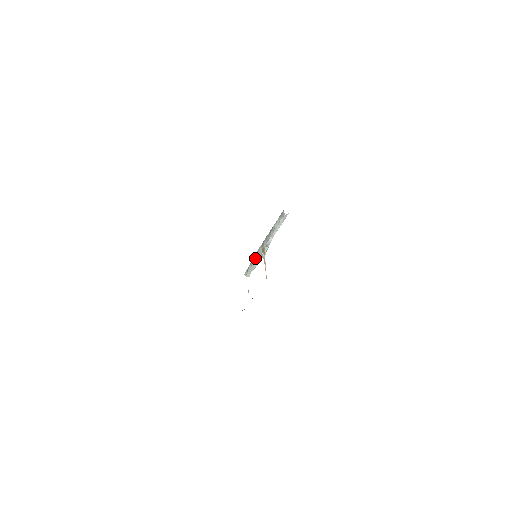
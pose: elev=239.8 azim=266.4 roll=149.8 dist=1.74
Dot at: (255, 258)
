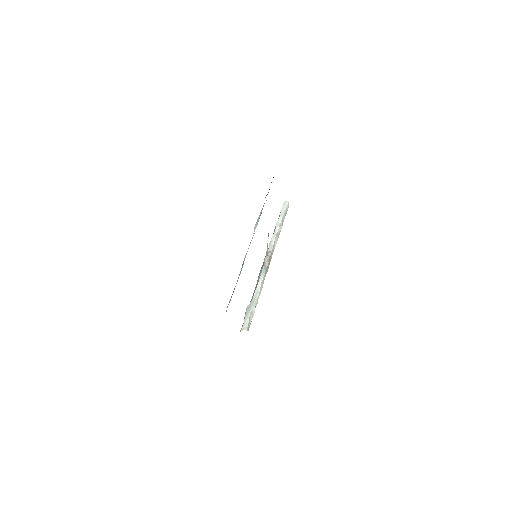
Dot at: (256, 286)
